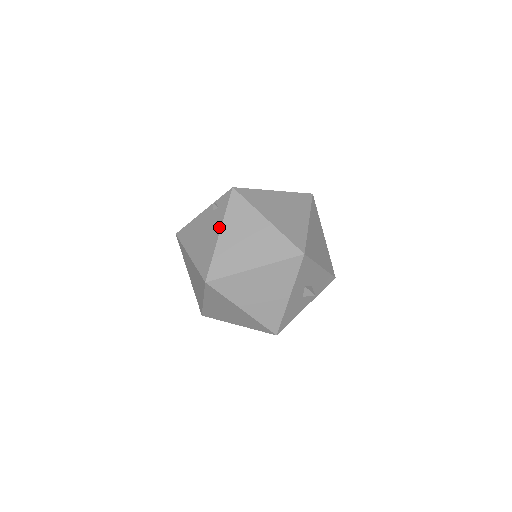
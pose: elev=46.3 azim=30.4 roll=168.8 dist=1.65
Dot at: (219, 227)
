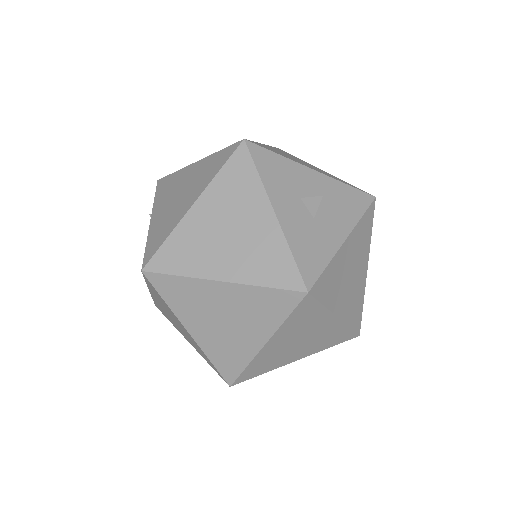
Dot at: (151, 217)
